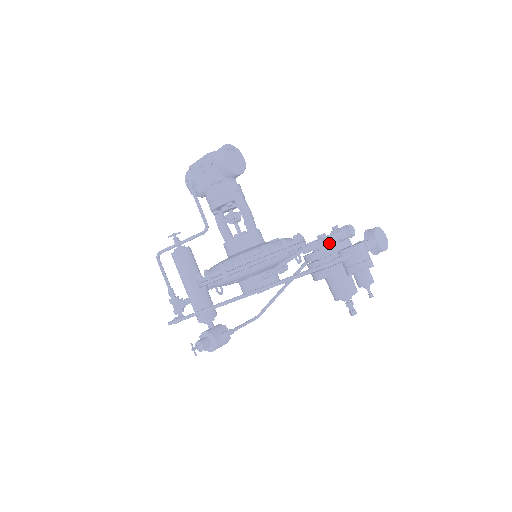
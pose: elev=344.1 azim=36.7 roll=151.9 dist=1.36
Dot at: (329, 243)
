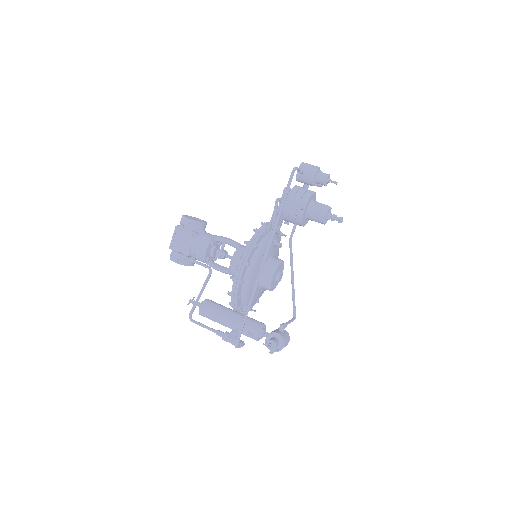
Dot at: (289, 190)
